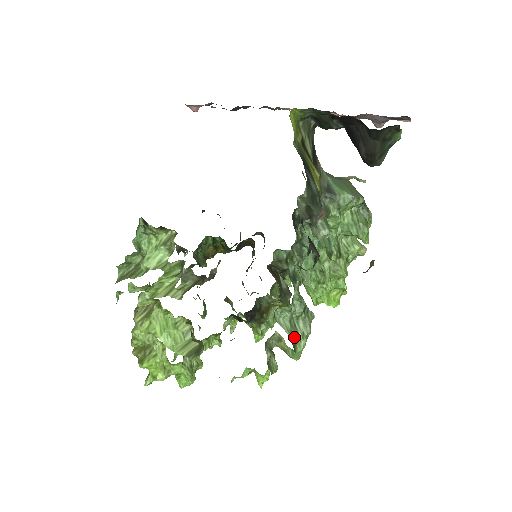
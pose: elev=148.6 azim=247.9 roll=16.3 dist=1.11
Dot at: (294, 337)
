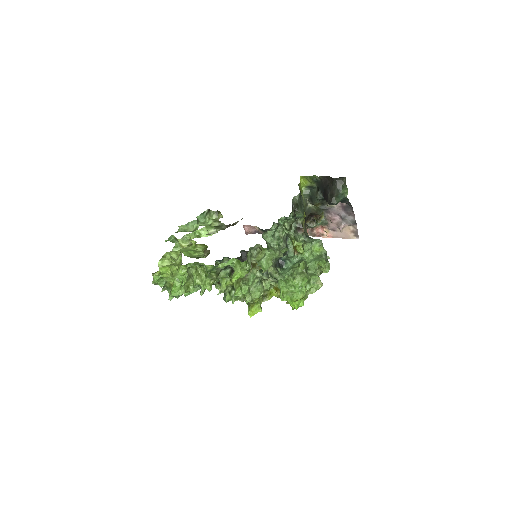
Dot at: (269, 247)
